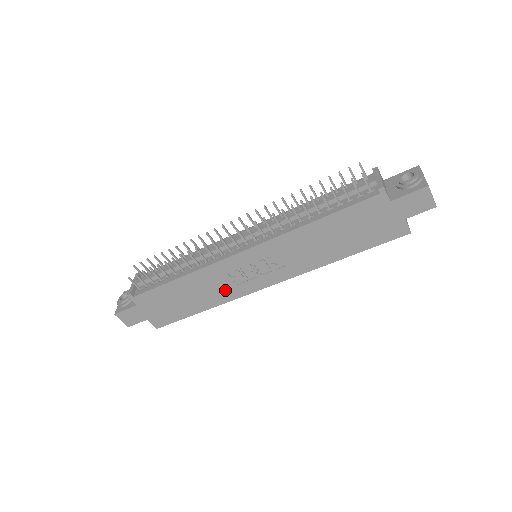
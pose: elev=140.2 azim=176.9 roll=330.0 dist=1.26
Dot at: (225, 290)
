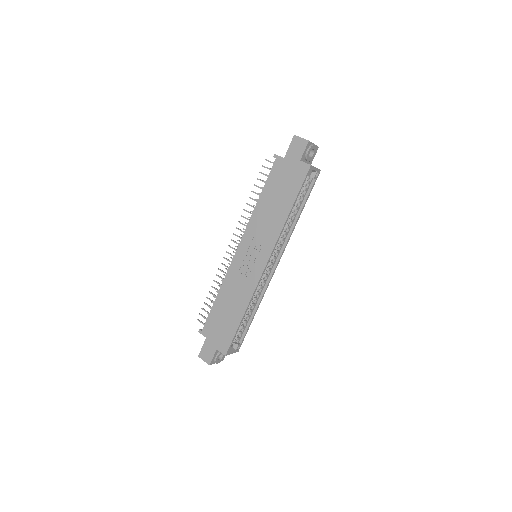
Dot at: (245, 287)
